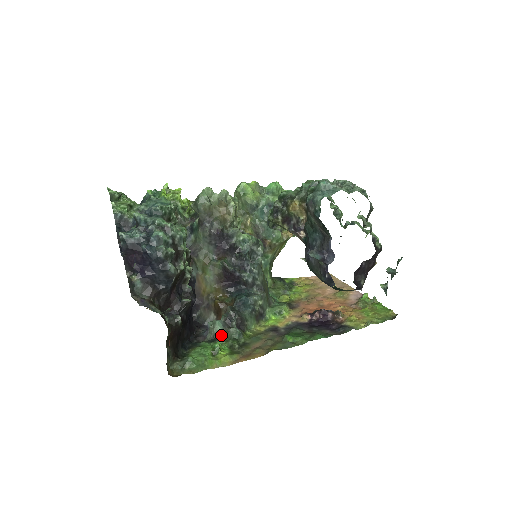
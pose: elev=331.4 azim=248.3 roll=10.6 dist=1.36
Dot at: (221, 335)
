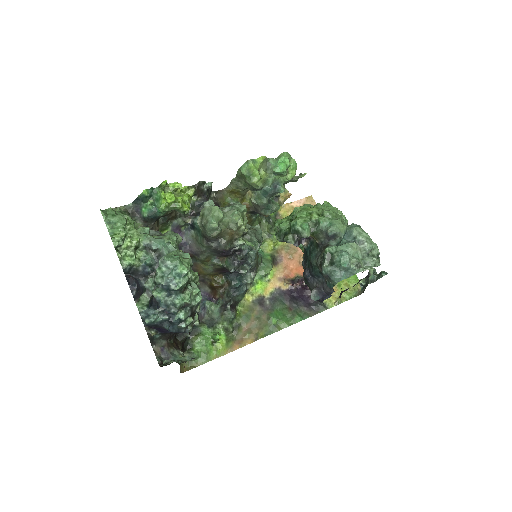
Dot at: (218, 319)
